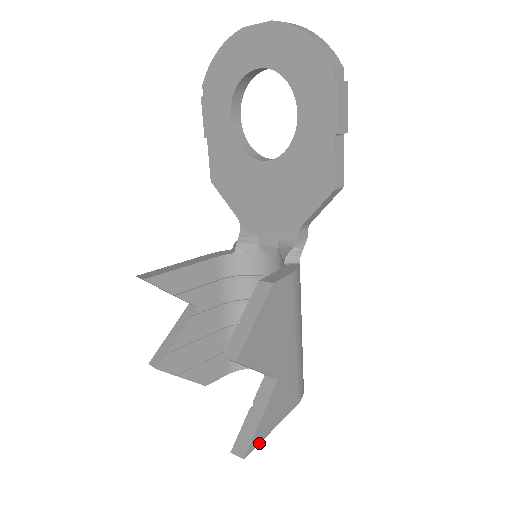
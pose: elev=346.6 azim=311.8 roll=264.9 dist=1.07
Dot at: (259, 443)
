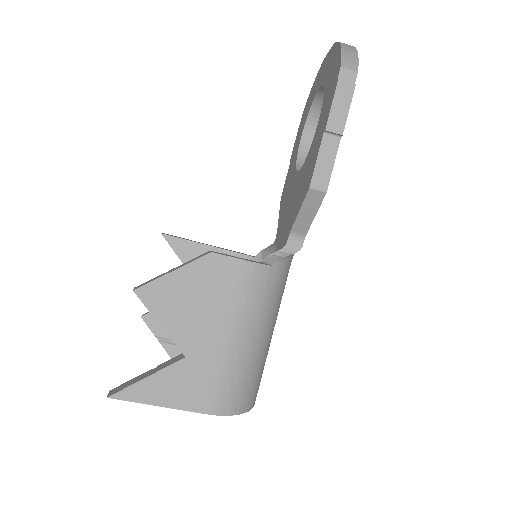
Dot at: (134, 401)
